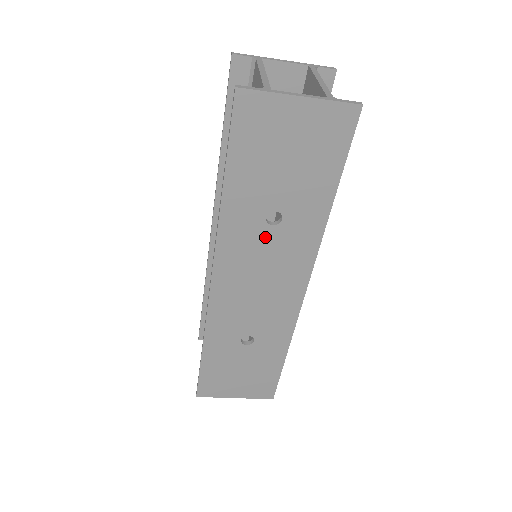
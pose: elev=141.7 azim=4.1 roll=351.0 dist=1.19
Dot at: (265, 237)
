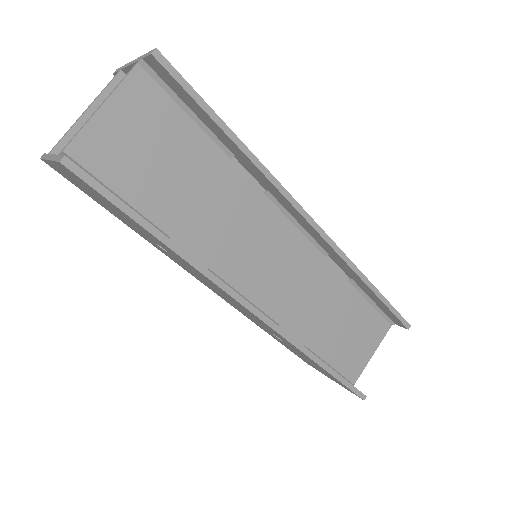
Dot at: (178, 261)
